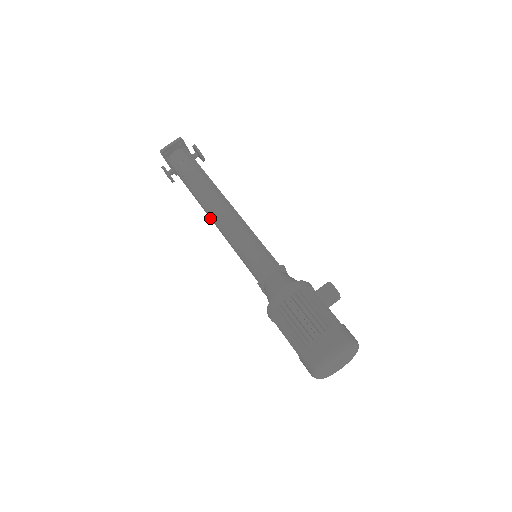
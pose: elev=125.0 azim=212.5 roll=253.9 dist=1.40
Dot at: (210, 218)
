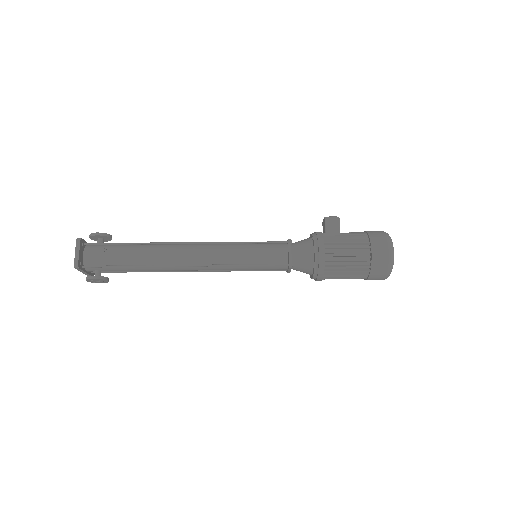
Dot at: (186, 270)
